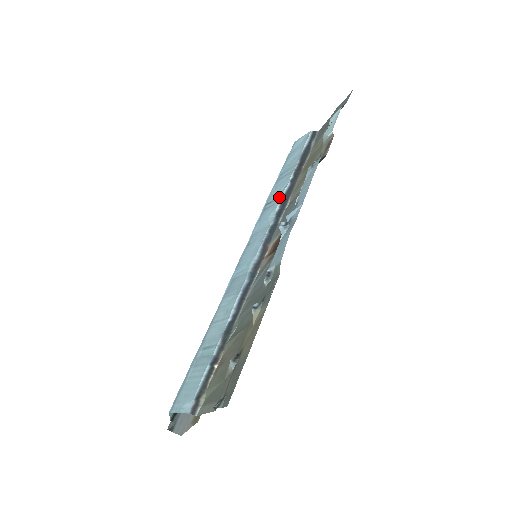
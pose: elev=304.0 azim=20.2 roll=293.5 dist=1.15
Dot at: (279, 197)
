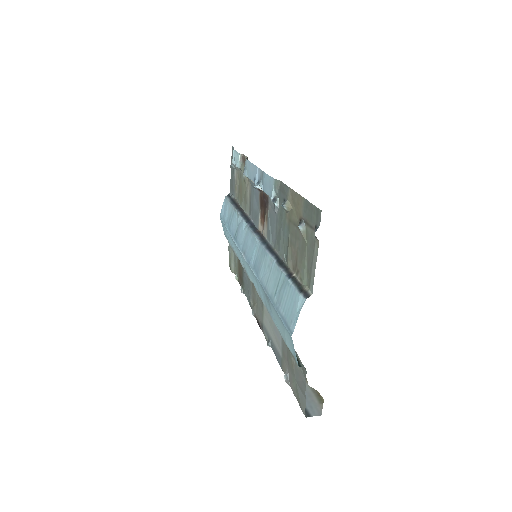
Dot at: (239, 221)
